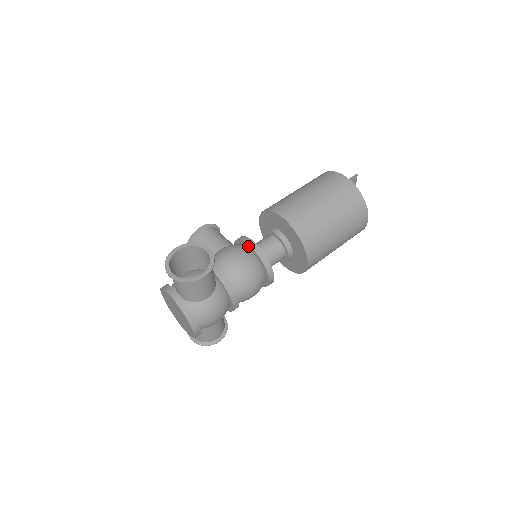
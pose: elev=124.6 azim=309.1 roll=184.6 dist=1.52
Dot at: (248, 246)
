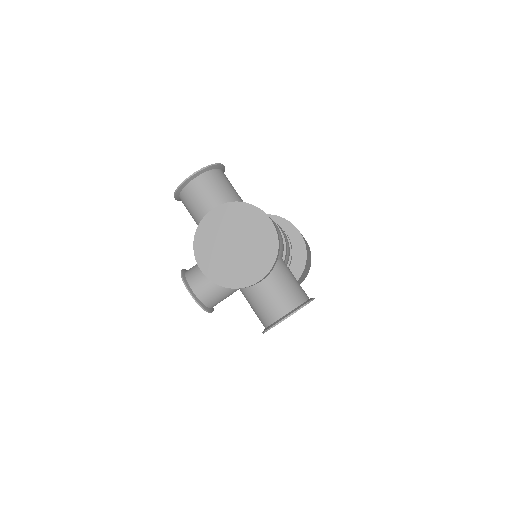
Dot at: occluded
